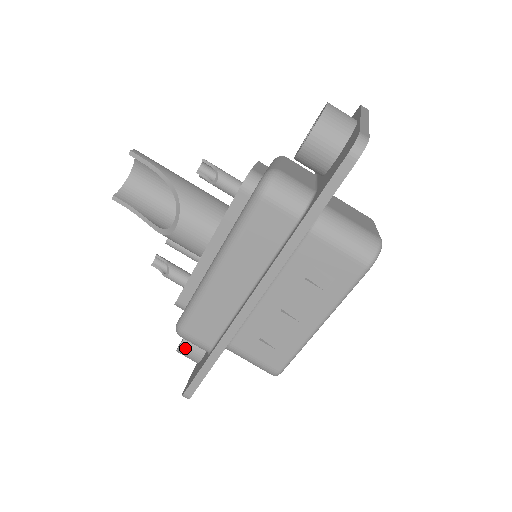
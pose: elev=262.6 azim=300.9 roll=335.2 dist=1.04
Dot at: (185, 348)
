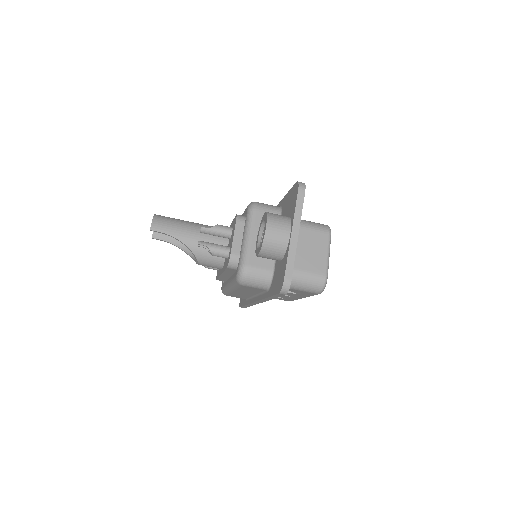
Dot at: occluded
